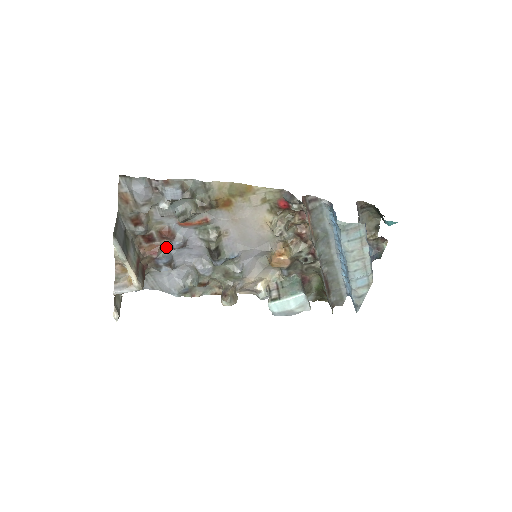
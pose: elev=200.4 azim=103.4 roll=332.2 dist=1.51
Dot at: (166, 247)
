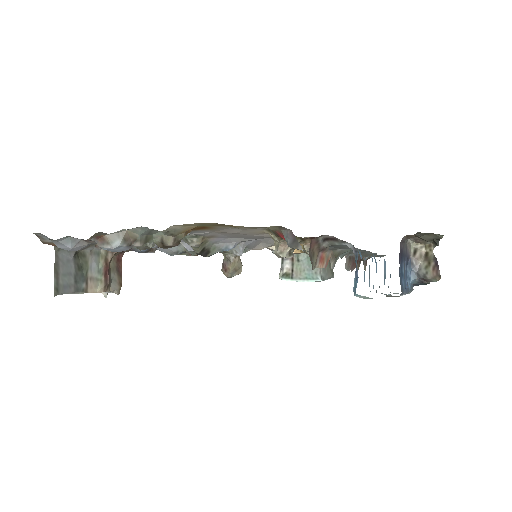
Dot at: occluded
